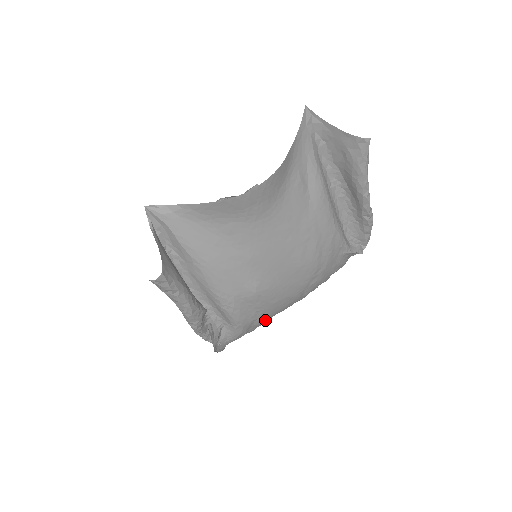
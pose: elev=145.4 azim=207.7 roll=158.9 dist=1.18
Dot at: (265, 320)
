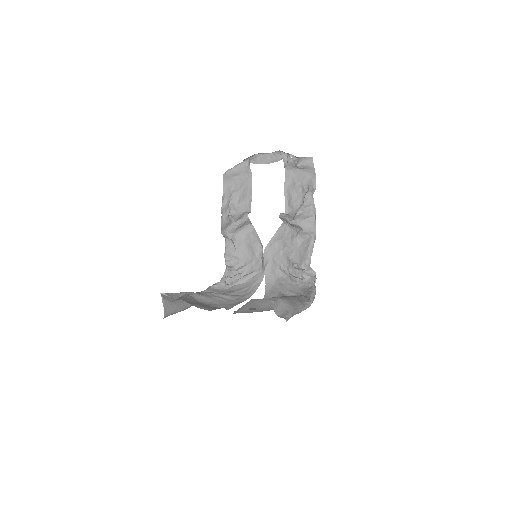
Dot at: (241, 296)
